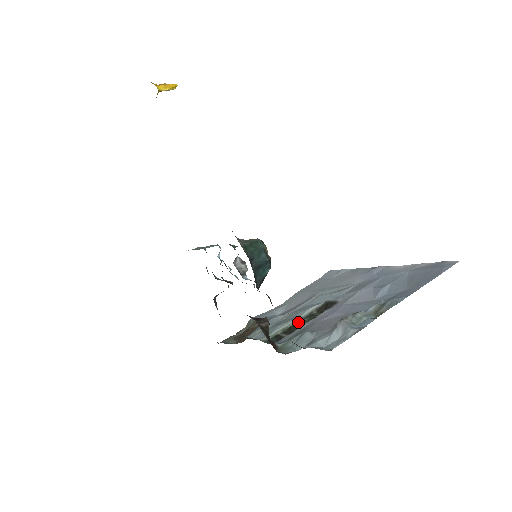
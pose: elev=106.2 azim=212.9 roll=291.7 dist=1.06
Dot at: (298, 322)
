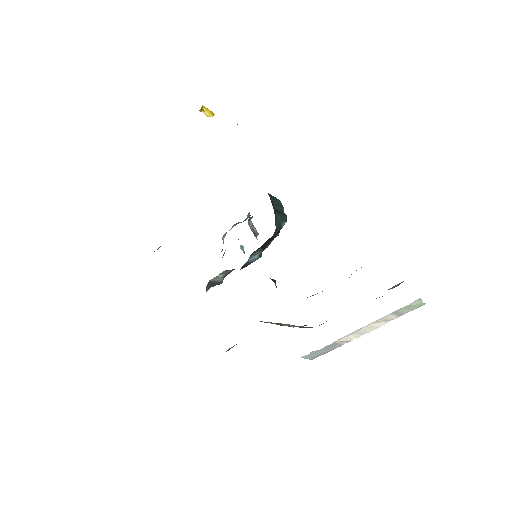
Dot at: (293, 327)
